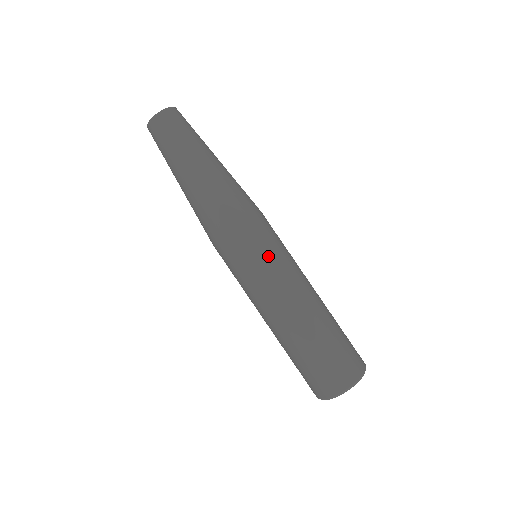
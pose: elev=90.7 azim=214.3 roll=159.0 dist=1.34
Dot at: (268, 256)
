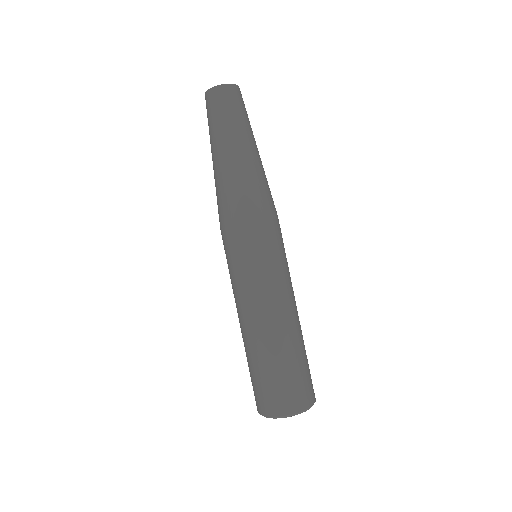
Dot at: (259, 262)
